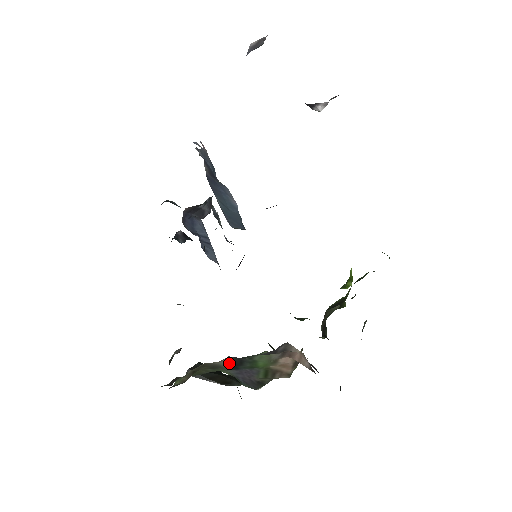
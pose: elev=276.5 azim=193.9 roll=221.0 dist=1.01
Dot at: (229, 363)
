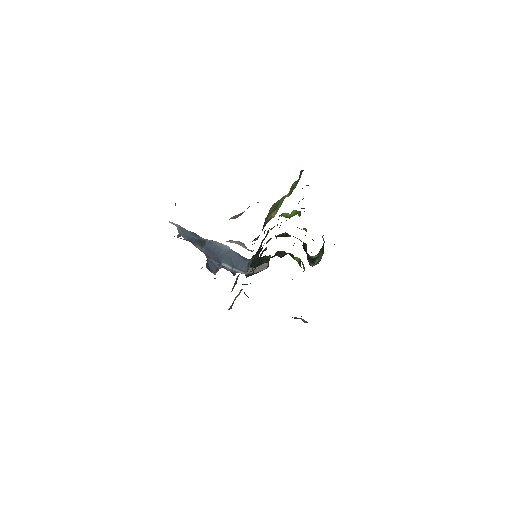
Dot at: occluded
